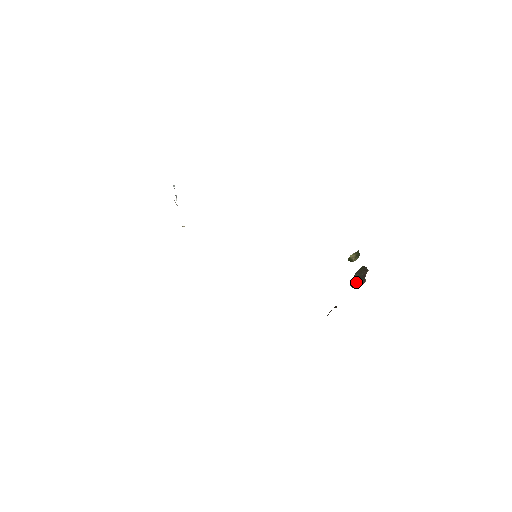
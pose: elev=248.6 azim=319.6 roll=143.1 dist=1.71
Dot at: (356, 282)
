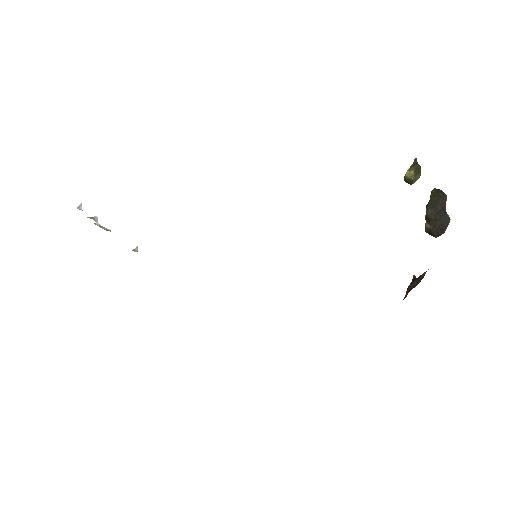
Dot at: (433, 225)
